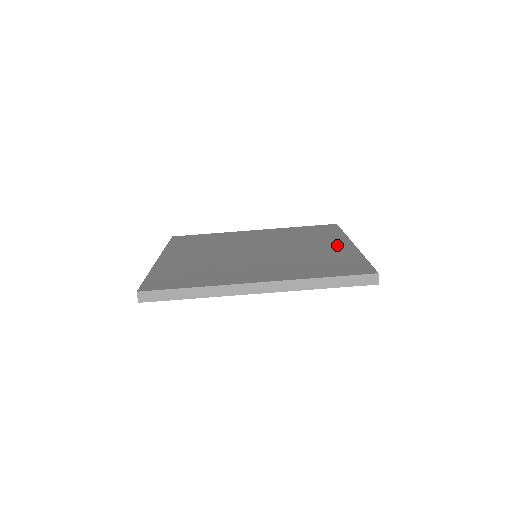
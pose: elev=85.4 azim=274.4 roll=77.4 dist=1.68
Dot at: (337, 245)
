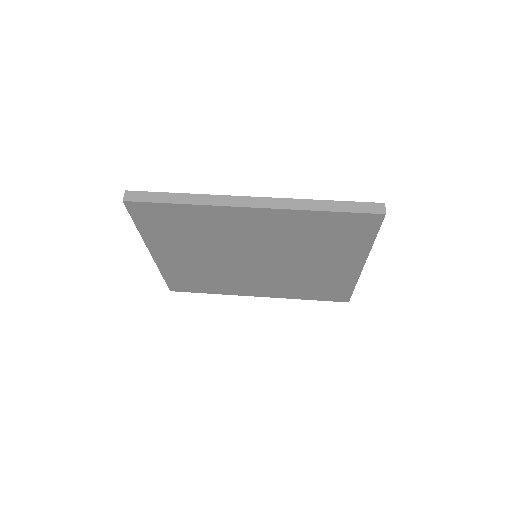
Dot at: occluded
